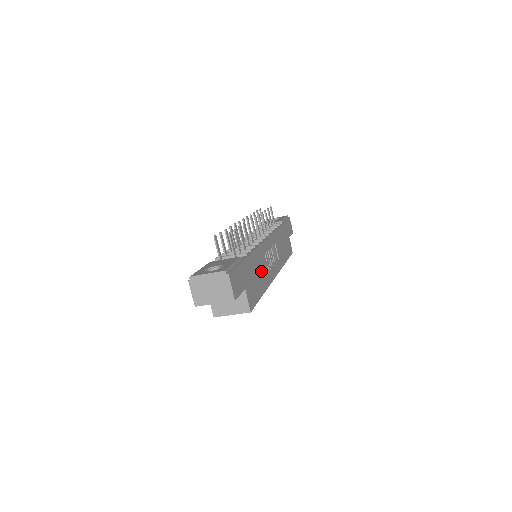
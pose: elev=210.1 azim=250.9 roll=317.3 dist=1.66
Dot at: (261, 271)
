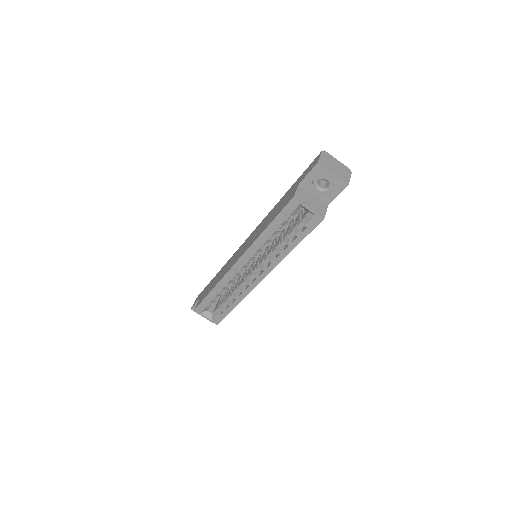
Dot at: occluded
